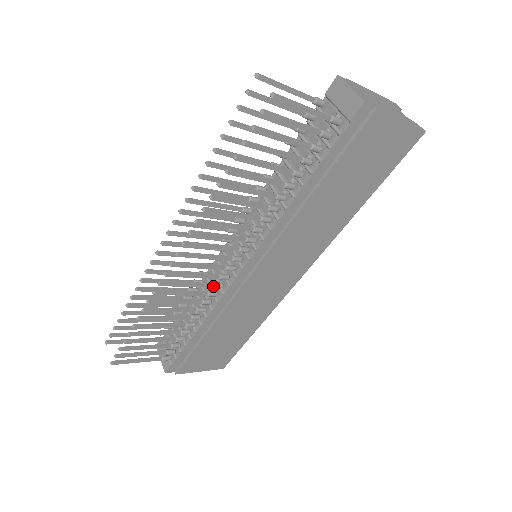
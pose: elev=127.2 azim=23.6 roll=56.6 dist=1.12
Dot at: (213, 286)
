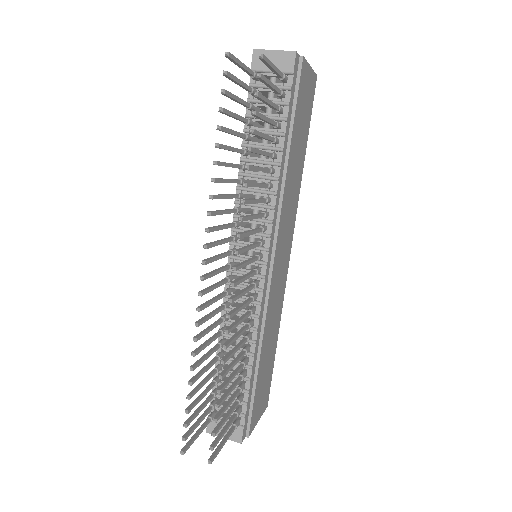
Dot at: (252, 300)
